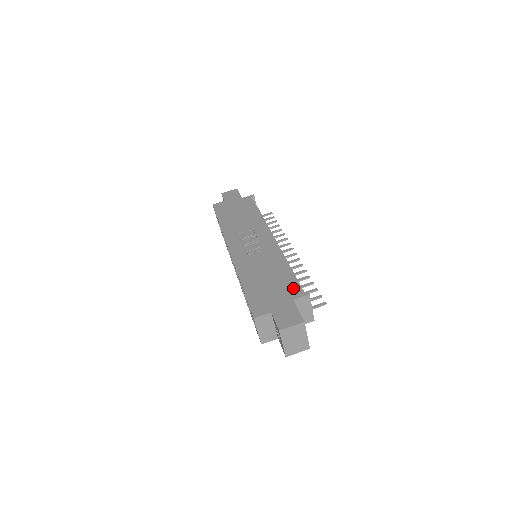
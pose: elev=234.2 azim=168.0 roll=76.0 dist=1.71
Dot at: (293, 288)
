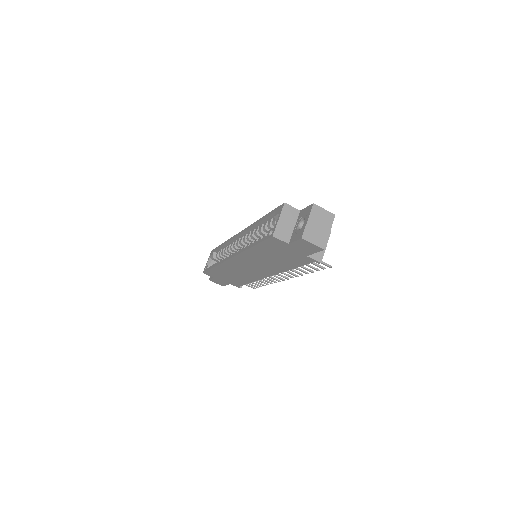
Dot at: occluded
